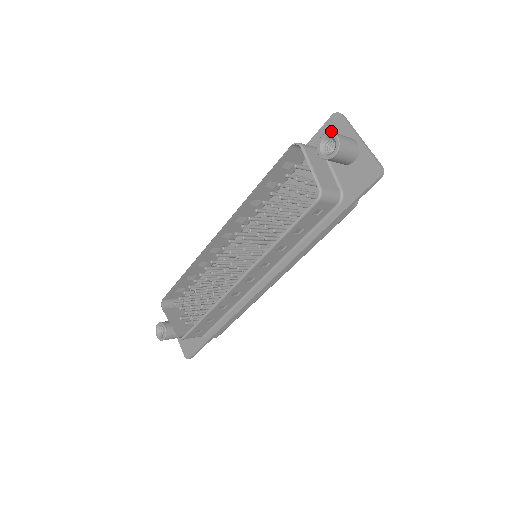
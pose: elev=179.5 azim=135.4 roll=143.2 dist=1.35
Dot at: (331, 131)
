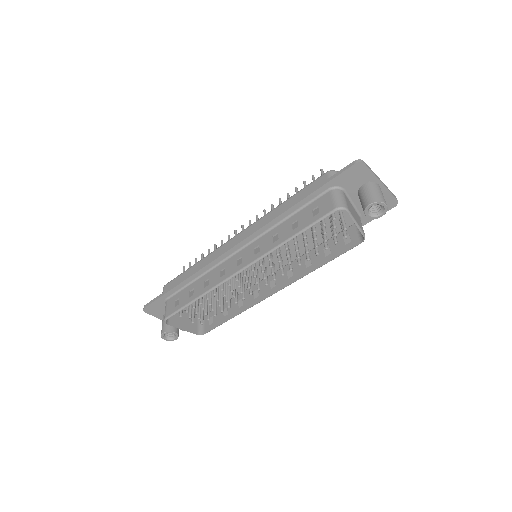
Dot at: (353, 176)
